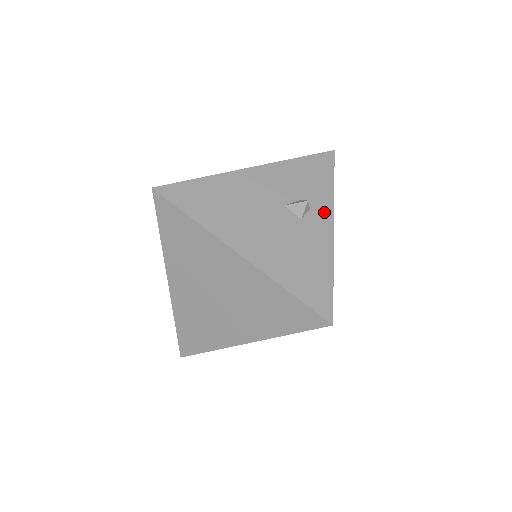
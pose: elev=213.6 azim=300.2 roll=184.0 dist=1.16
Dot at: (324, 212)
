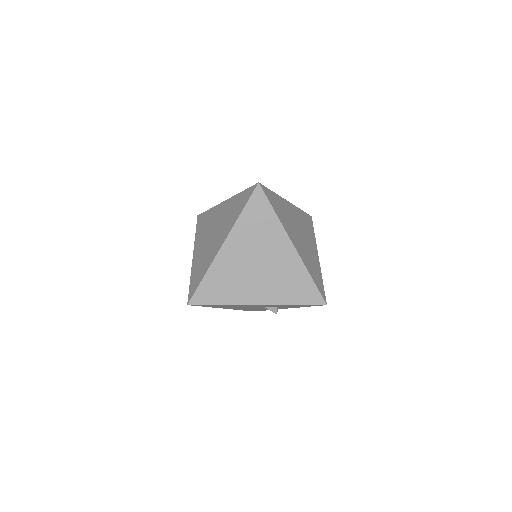
Dot at: occluded
